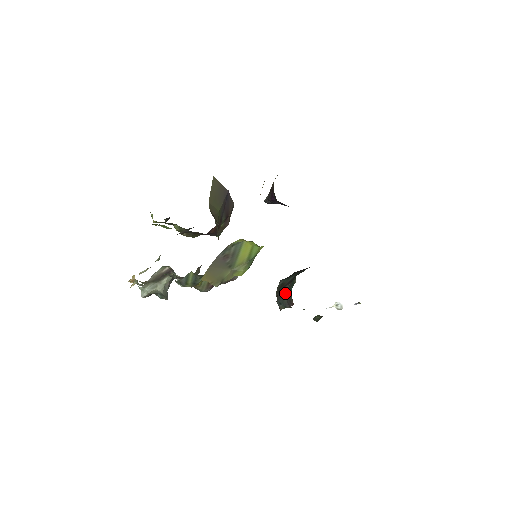
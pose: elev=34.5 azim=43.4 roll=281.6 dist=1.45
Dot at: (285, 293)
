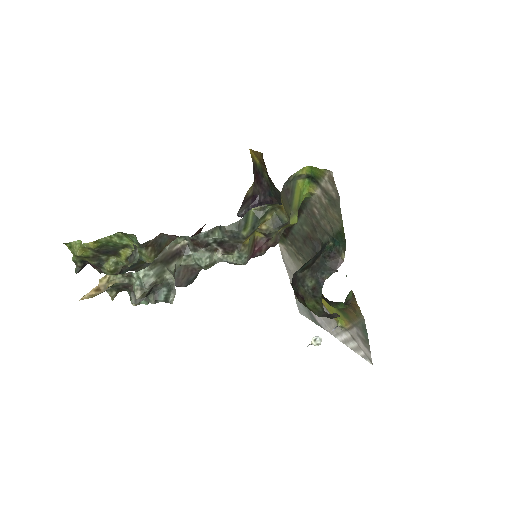
Dot at: (323, 261)
